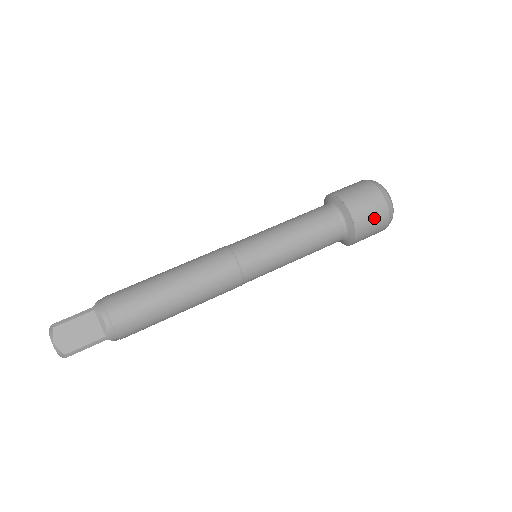
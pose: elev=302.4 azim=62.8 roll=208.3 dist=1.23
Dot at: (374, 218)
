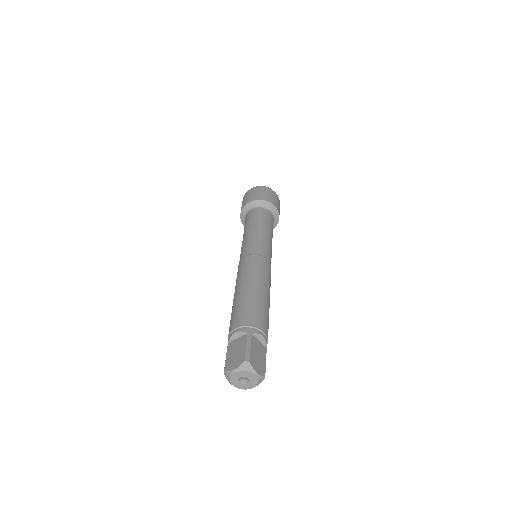
Dot at: (279, 206)
